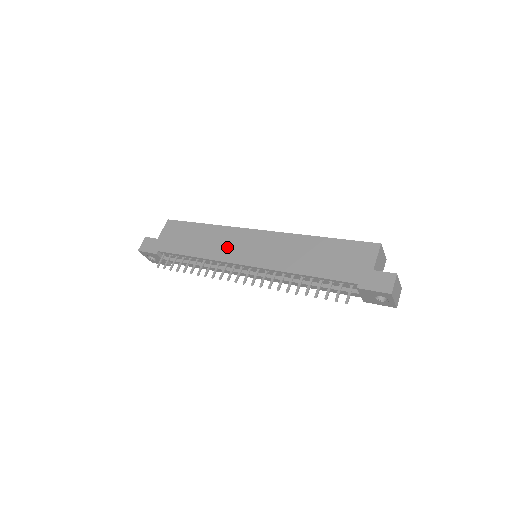
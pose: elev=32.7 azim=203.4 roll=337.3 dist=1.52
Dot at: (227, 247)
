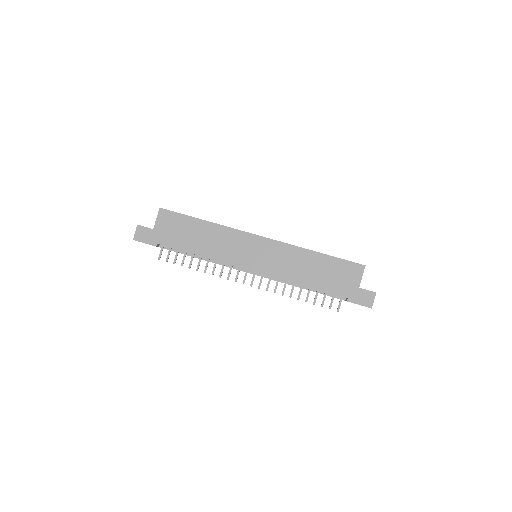
Dot at: (232, 250)
